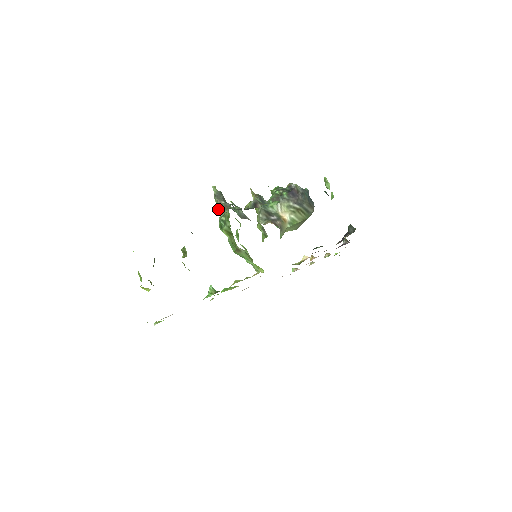
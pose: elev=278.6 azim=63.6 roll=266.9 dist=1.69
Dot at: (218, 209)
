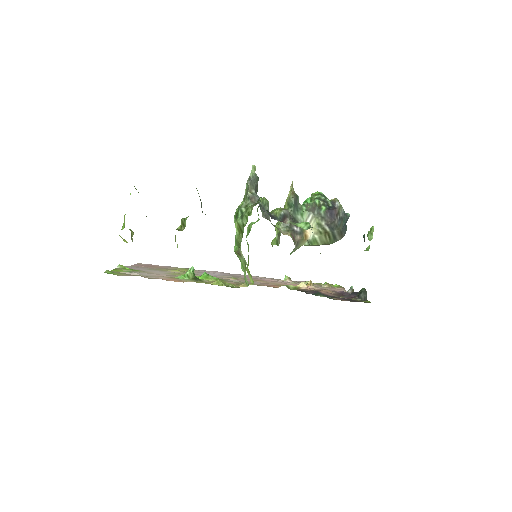
Dot at: (245, 193)
